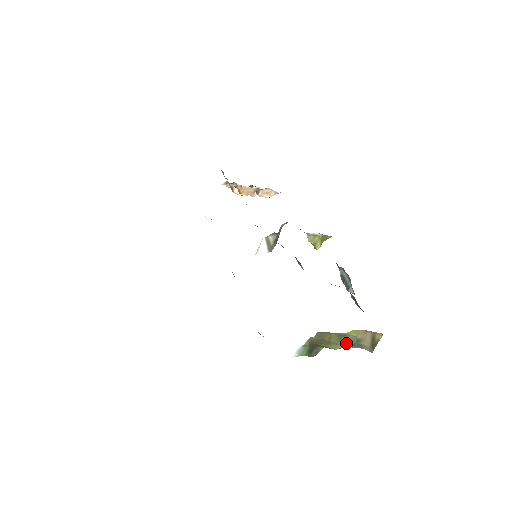
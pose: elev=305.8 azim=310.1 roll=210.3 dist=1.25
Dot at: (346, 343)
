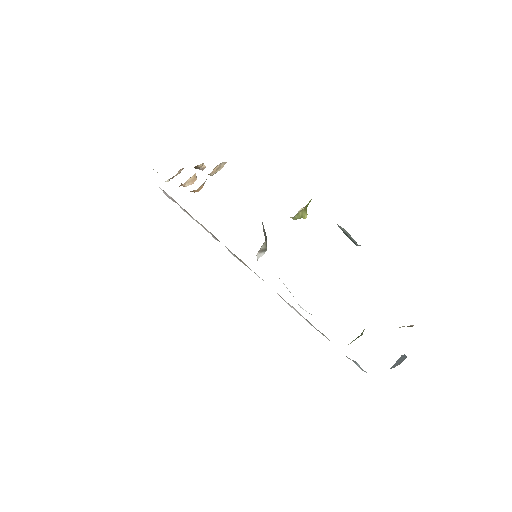
Dot at: occluded
